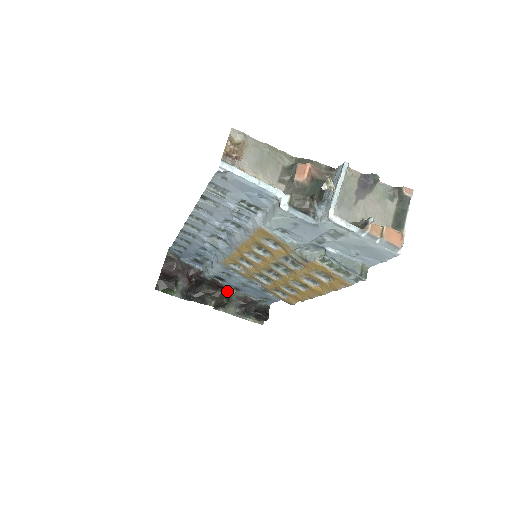
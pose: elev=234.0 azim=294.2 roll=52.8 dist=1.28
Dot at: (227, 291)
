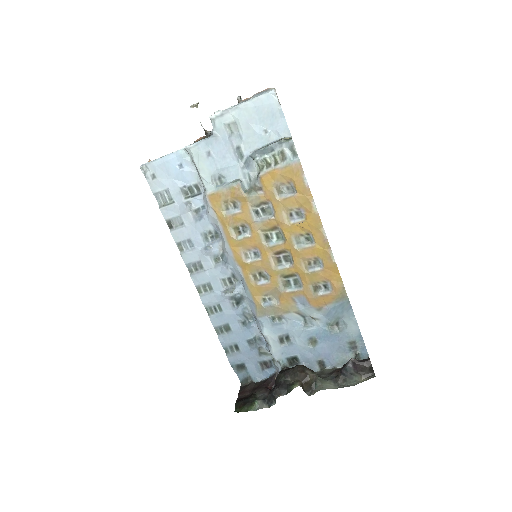
Dot at: occluded
